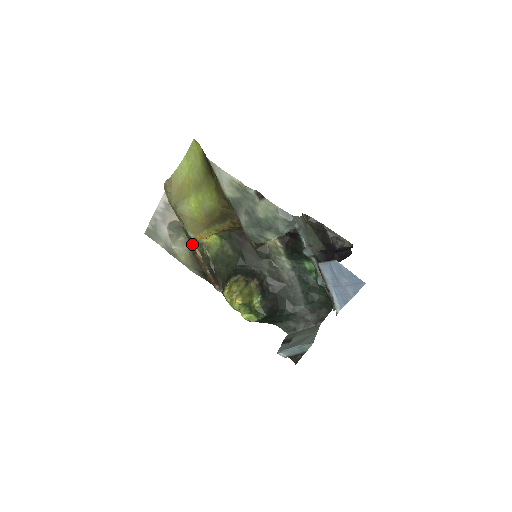
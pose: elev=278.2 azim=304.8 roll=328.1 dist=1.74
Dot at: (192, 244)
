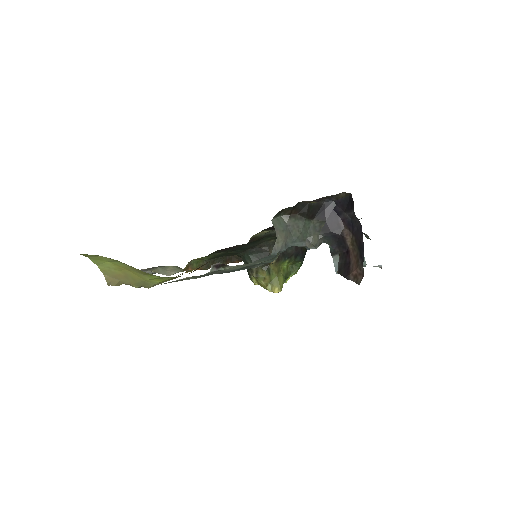
Dot at: occluded
